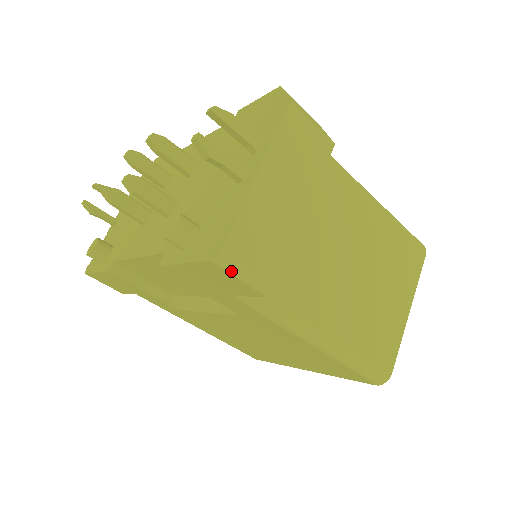
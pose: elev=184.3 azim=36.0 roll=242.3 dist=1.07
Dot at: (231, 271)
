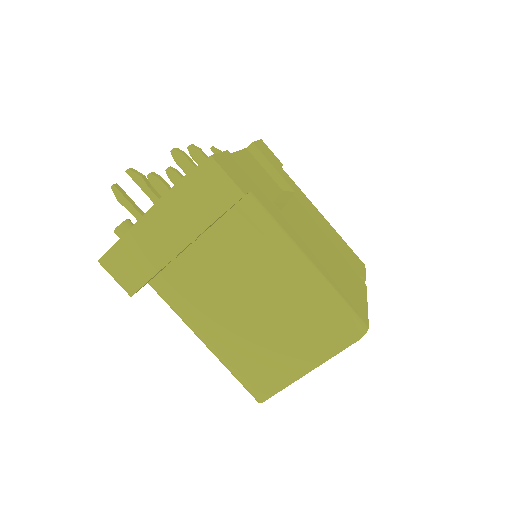
Dot at: (109, 273)
